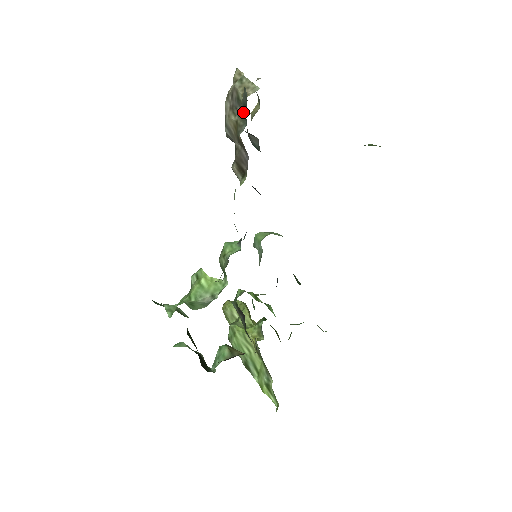
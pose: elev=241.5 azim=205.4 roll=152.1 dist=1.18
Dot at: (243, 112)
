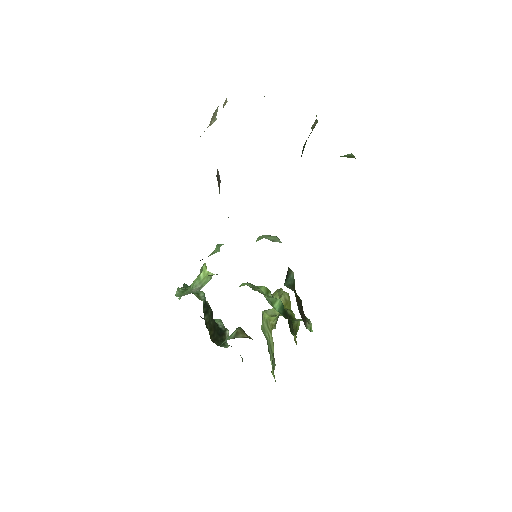
Dot at: occluded
